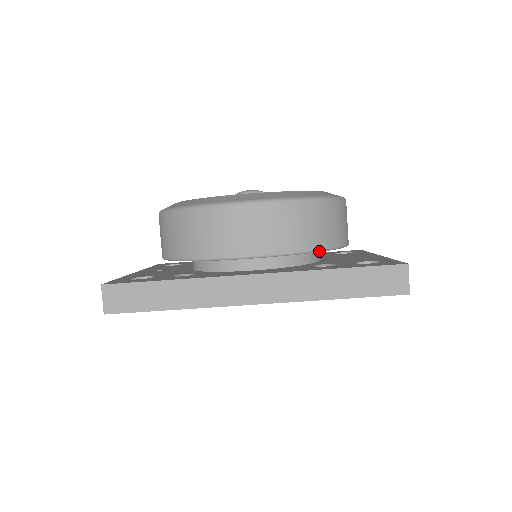
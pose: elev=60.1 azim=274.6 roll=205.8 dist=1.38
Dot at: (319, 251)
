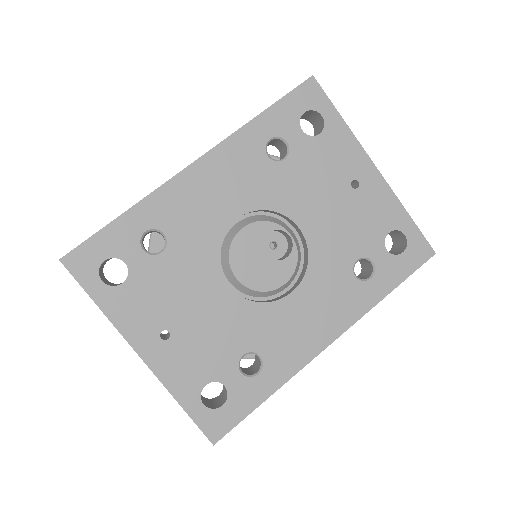
Dot at: occluded
